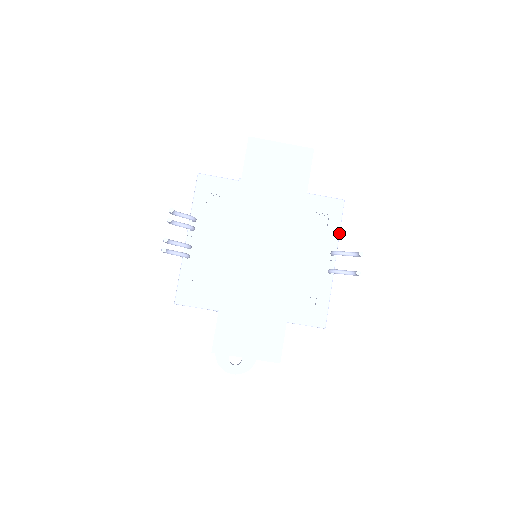
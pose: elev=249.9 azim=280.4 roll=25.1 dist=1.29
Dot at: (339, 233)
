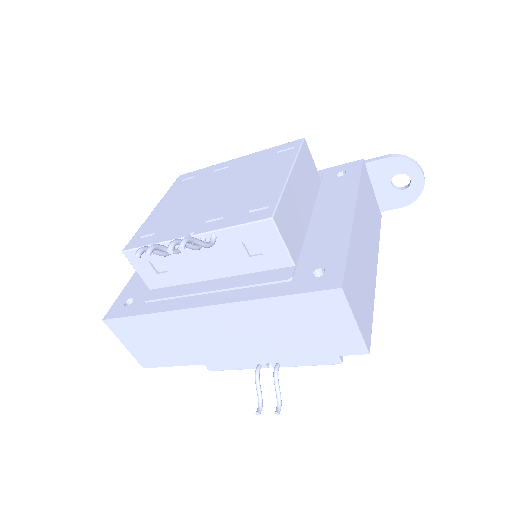
Dot at: occluded
